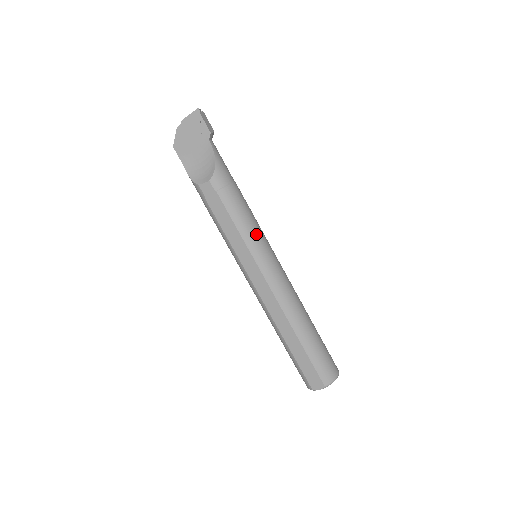
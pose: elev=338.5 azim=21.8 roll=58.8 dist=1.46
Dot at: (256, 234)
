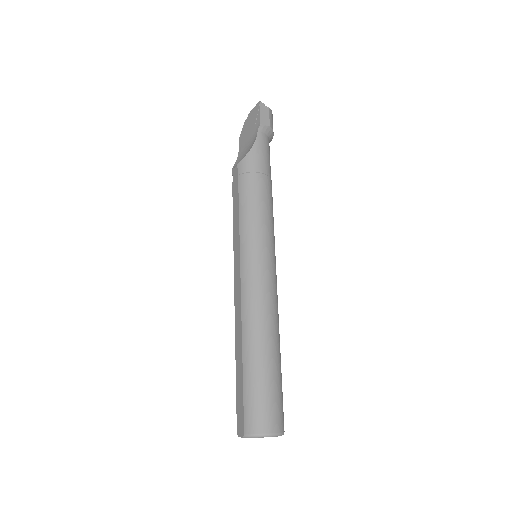
Dot at: (254, 227)
